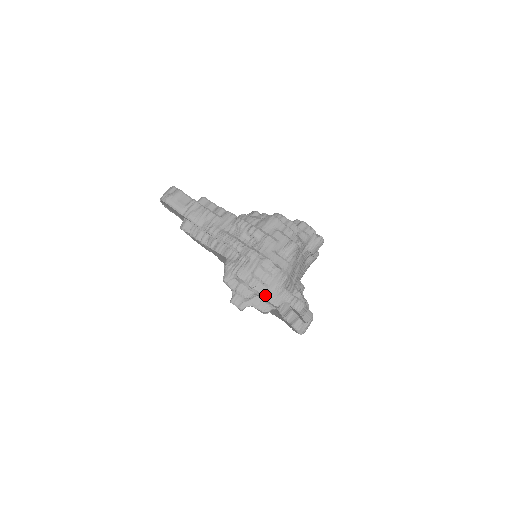
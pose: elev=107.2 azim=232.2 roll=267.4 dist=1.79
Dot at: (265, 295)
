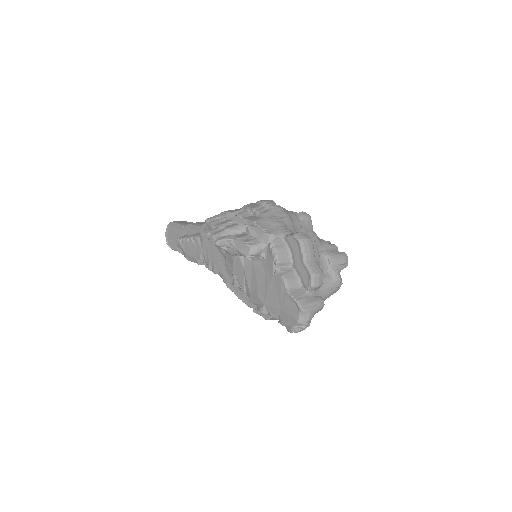
Dot at: (255, 220)
